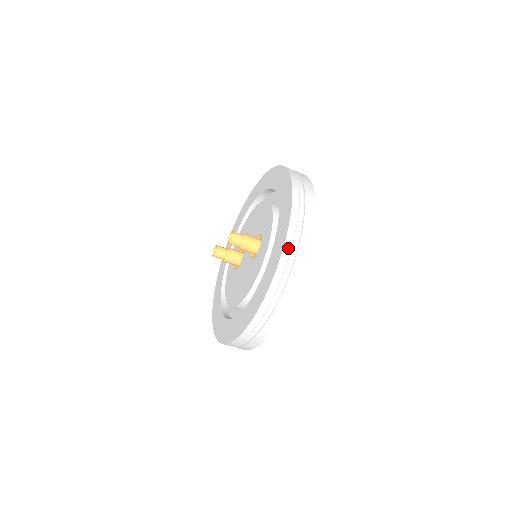
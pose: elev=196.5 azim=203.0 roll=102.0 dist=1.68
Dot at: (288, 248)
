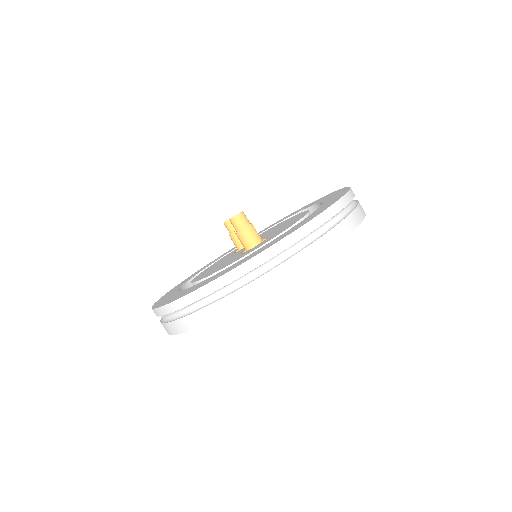
Dot at: (247, 268)
